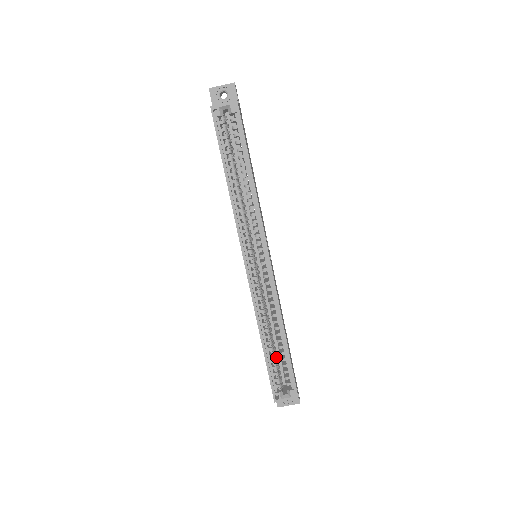
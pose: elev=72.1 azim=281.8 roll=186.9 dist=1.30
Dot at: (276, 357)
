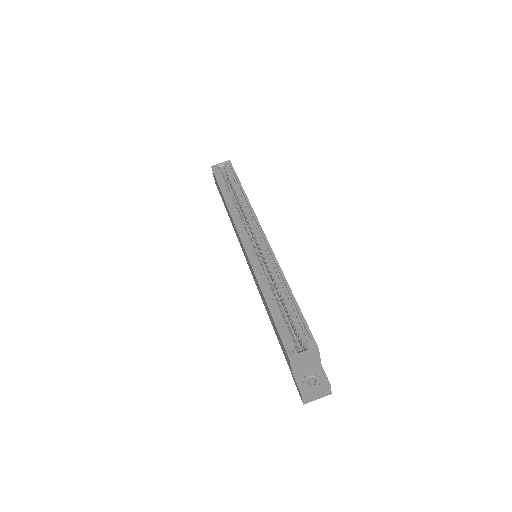
Dot at: occluded
